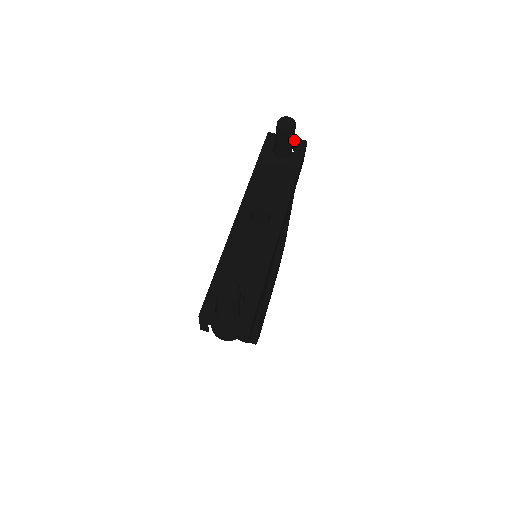
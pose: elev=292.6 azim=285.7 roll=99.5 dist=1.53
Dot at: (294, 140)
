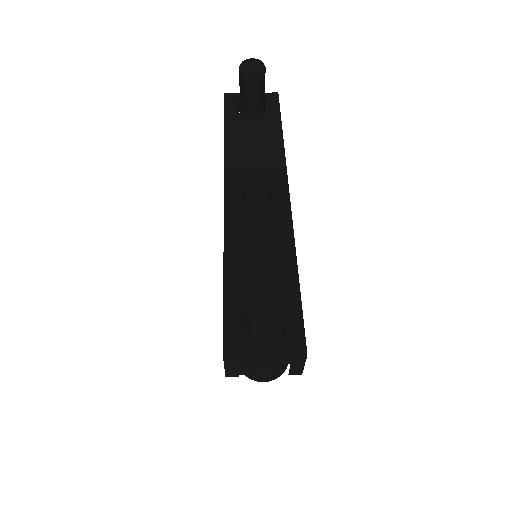
Dot at: occluded
